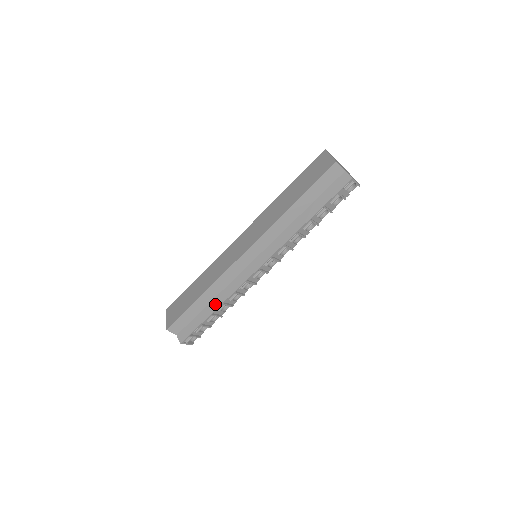
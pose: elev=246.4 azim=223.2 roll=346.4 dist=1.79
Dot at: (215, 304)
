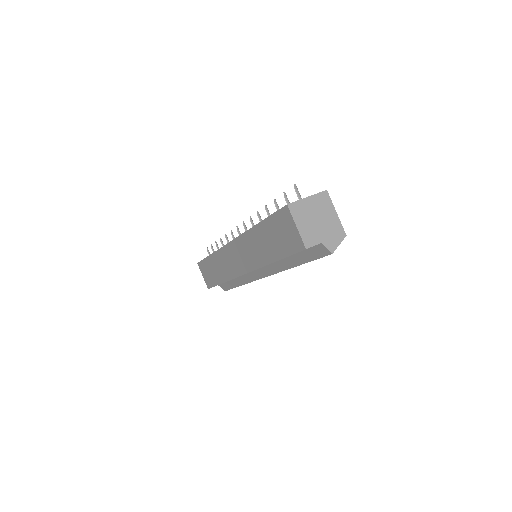
Dot at: (238, 282)
